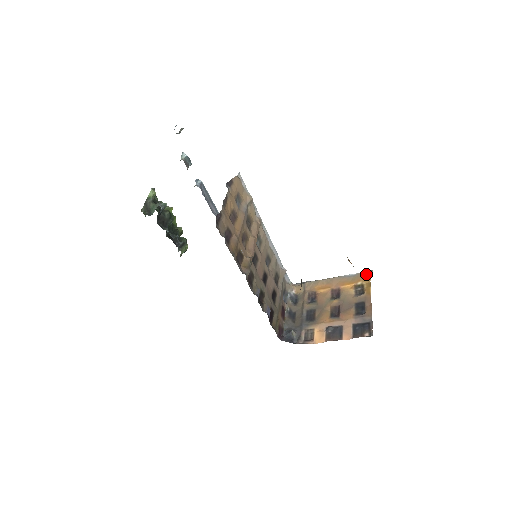
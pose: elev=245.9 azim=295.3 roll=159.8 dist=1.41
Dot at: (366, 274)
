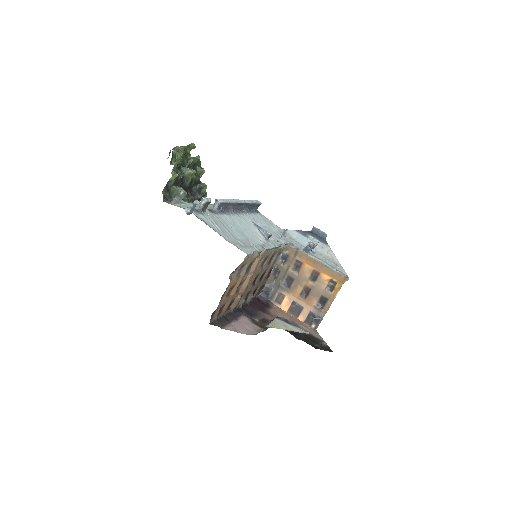
Dot at: (343, 278)
